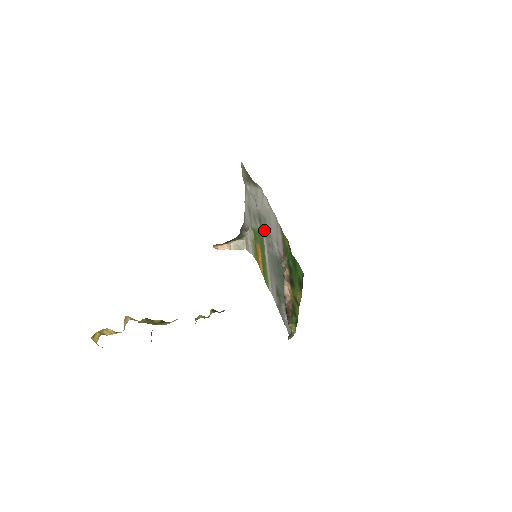
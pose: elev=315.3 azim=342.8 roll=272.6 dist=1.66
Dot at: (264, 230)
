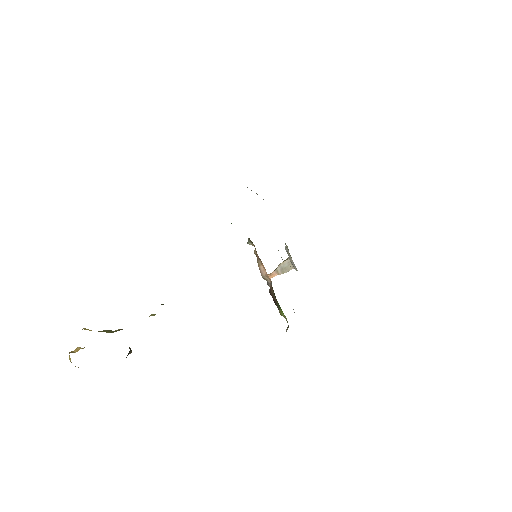
Dot at: occluded
